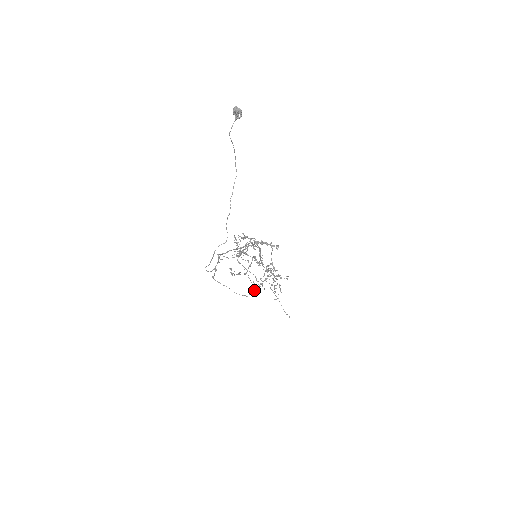
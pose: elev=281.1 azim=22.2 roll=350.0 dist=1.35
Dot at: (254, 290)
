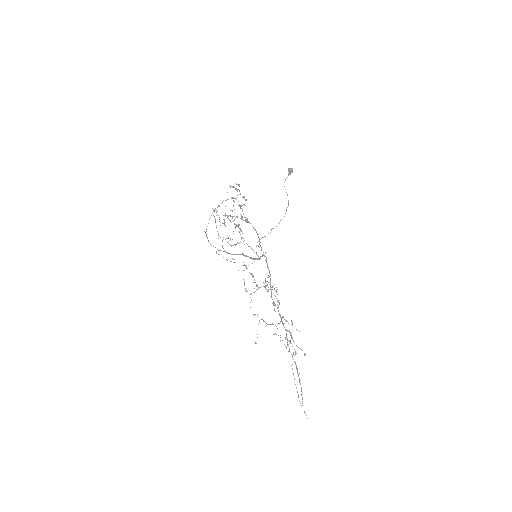
Dot at: occluded
